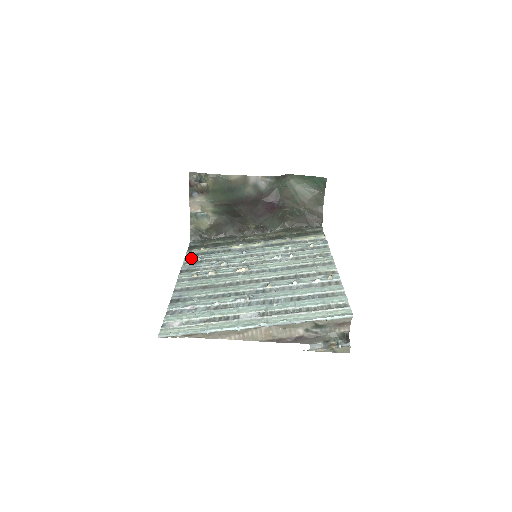
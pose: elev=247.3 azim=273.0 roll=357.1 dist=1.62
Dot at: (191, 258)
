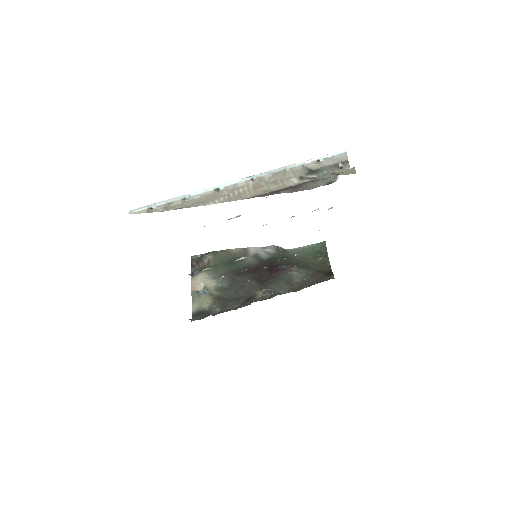
Dot at: occluded
